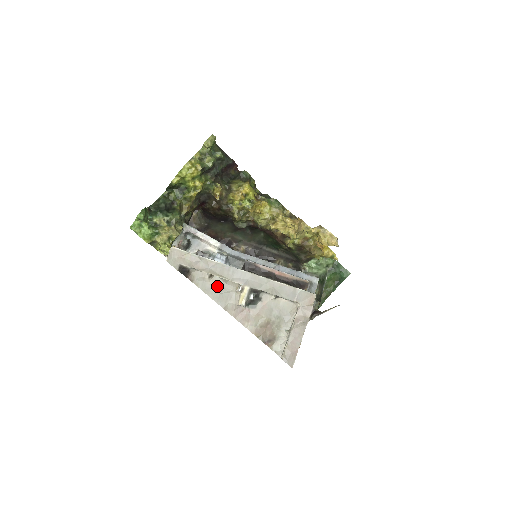
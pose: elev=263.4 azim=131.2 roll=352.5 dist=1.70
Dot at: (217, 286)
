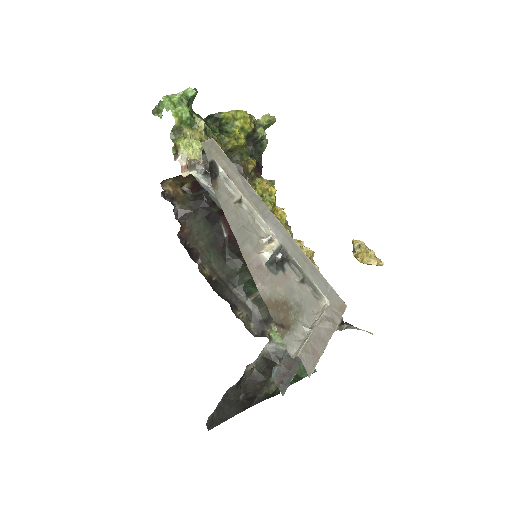
Dot at: (240, 217)
